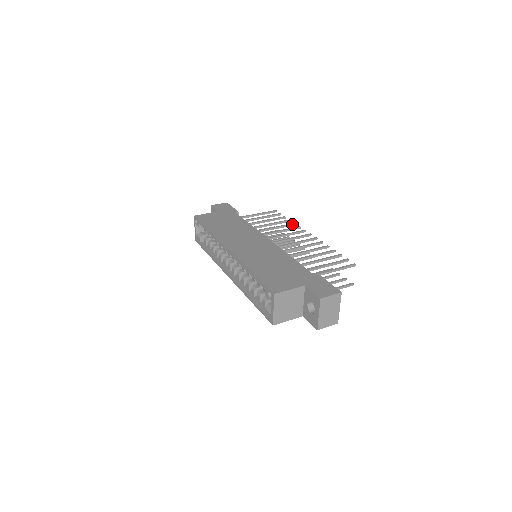
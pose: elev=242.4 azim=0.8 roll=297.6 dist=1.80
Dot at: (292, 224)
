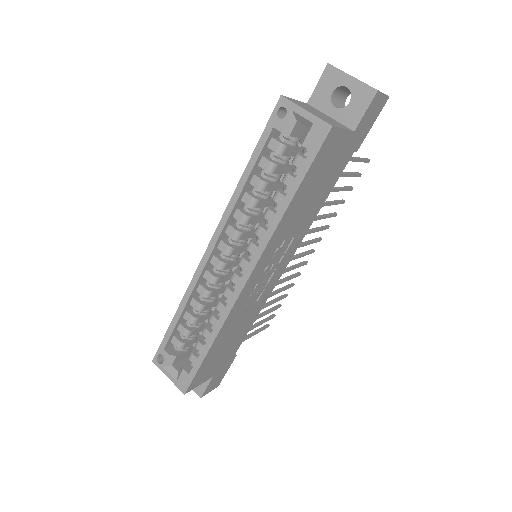
Dot at: occluded
